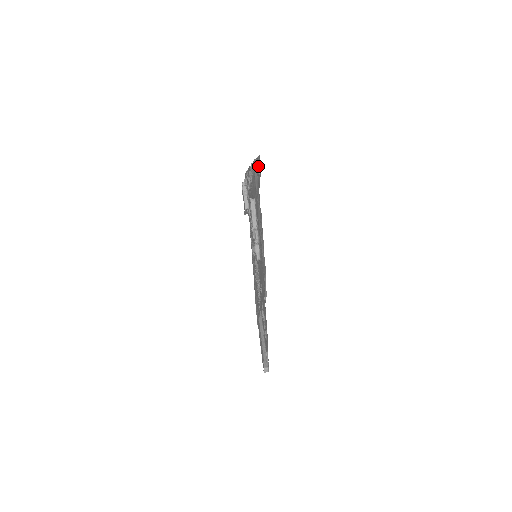
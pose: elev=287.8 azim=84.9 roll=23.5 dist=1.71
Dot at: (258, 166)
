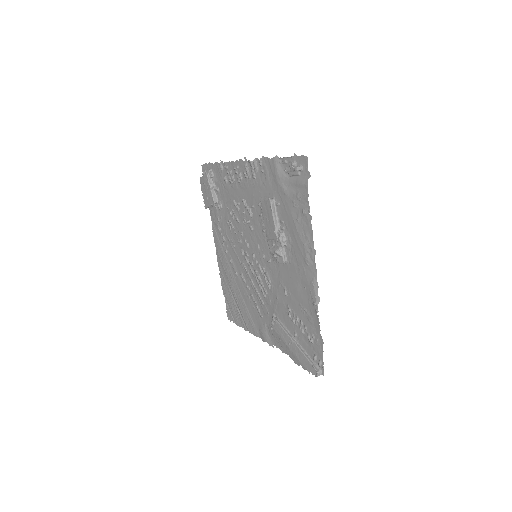
Dot at: (300, 166)
